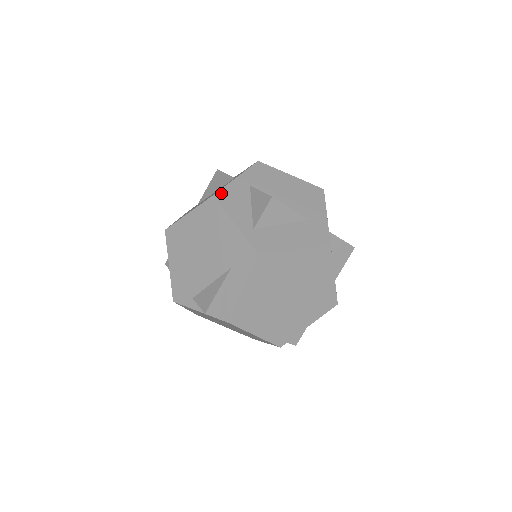
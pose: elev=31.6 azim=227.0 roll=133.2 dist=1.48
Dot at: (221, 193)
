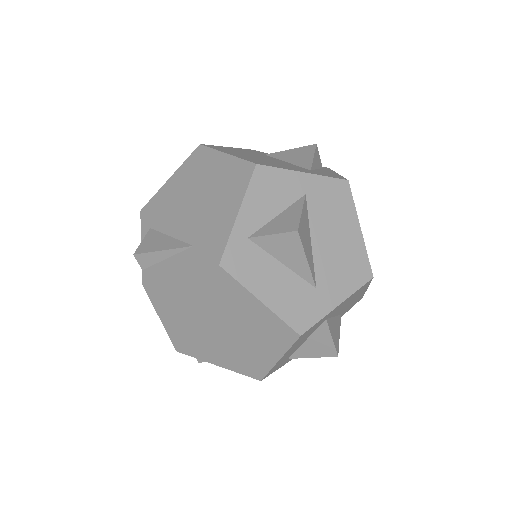
Dot at: (267, 170)
